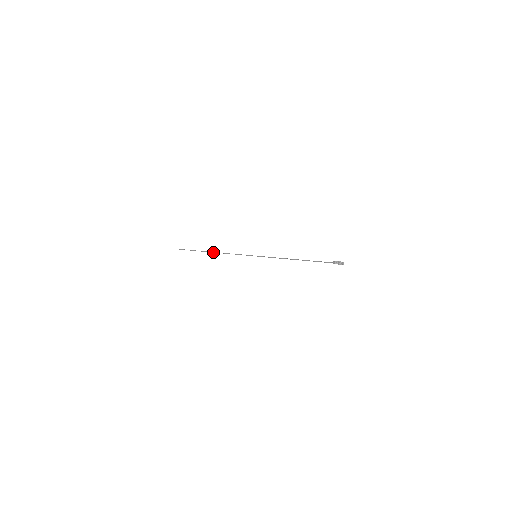
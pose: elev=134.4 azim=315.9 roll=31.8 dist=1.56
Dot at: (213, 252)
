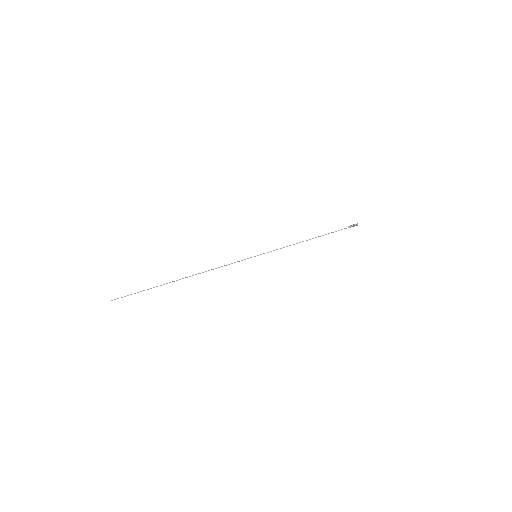
Dot at: (187, 277)
